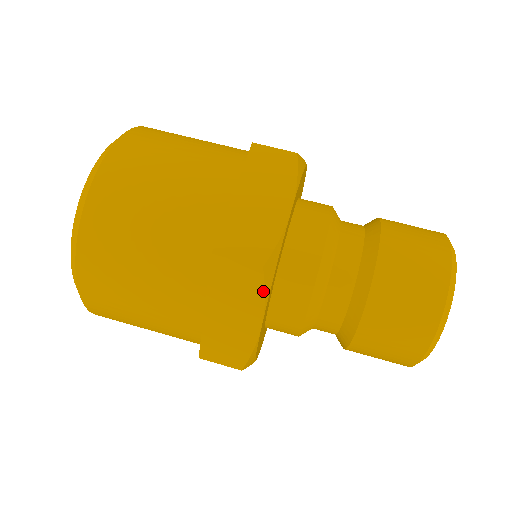
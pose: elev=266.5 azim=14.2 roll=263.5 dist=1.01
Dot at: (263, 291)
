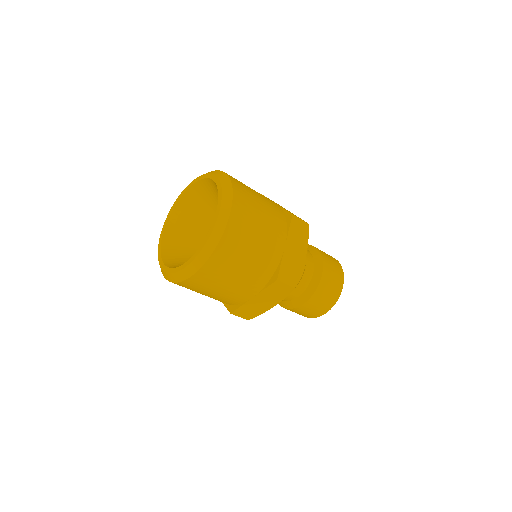
Dot at: (308, 237)
